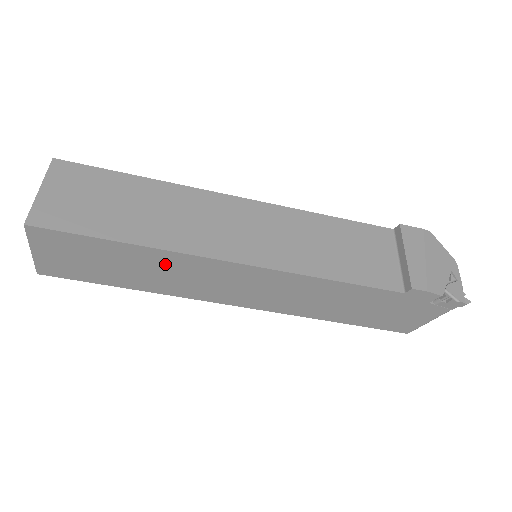
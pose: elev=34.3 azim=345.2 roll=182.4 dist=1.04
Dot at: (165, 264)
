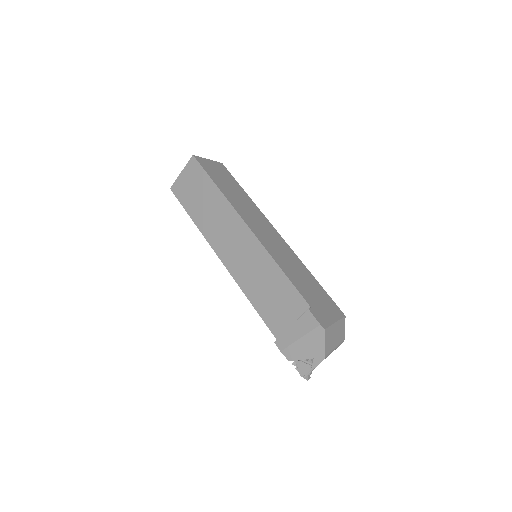
Dot at: occluded
